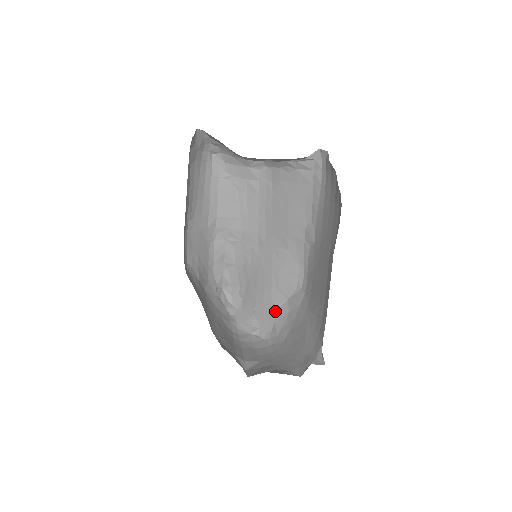
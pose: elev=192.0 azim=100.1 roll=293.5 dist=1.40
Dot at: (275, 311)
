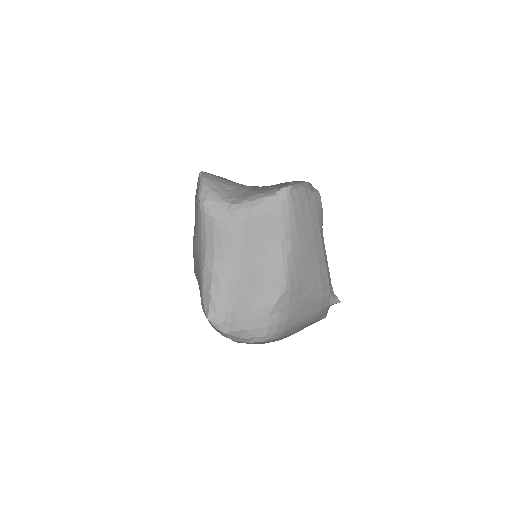
Dot at: (266, 317)
